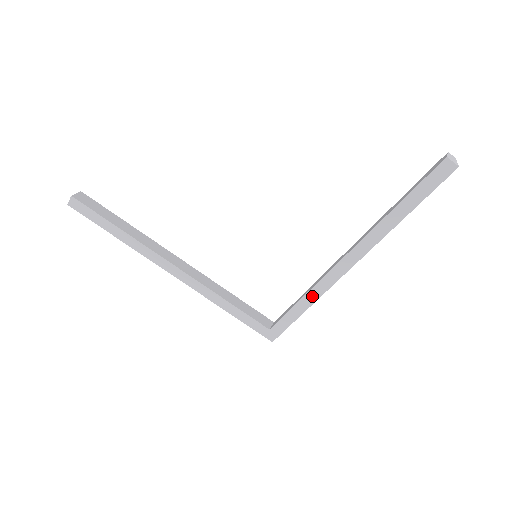
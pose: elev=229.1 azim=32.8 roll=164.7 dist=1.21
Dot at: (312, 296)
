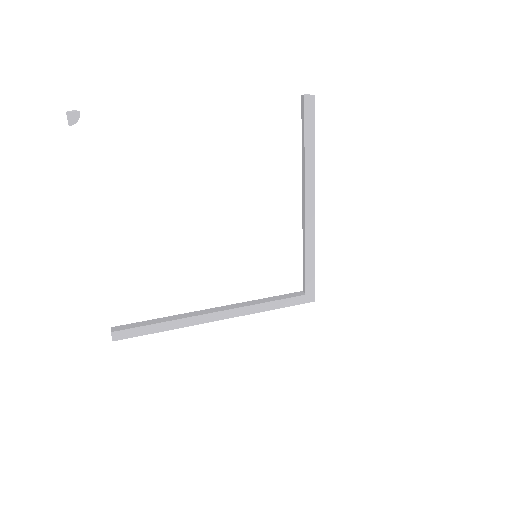
Dot at: (310, 246)
